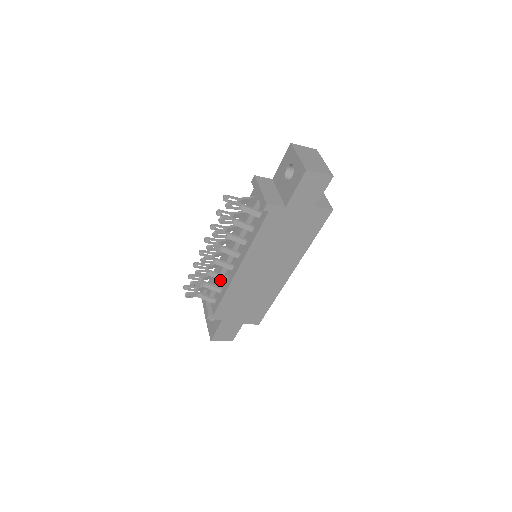
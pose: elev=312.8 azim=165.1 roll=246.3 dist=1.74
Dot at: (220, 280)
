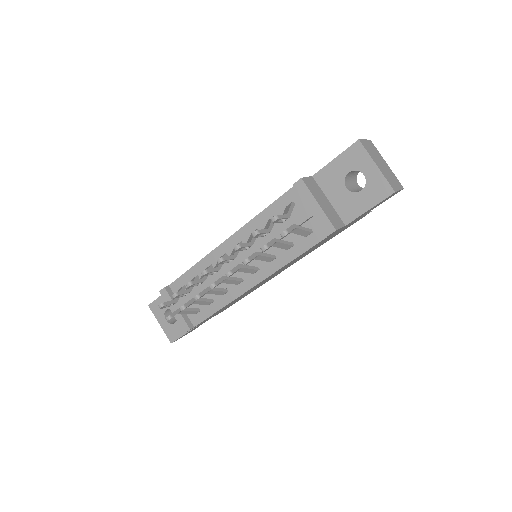
Dot at: occluded
